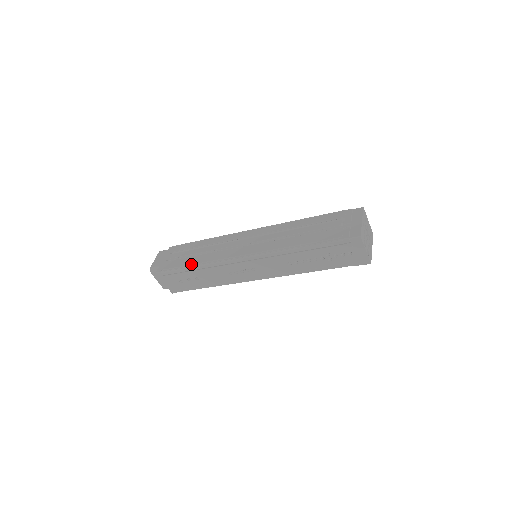
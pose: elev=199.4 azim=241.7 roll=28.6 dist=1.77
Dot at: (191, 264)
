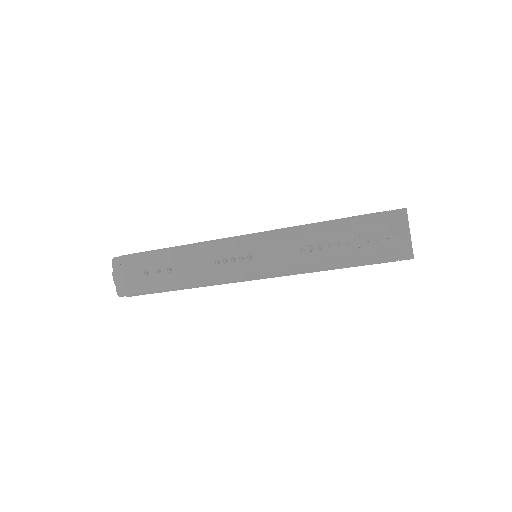
Dot at: (170, 247)
